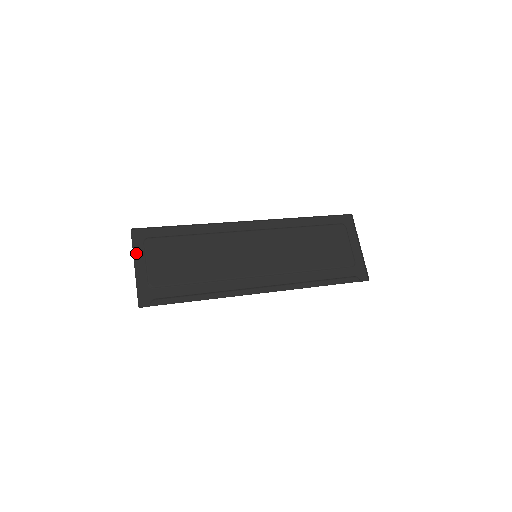
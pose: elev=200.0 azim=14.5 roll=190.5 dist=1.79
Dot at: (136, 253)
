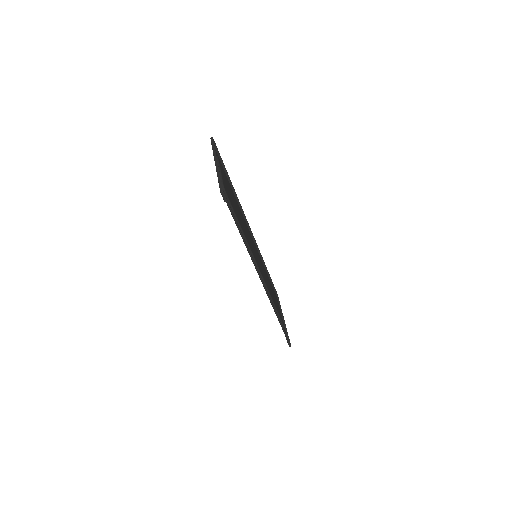
Dot at: occluded
